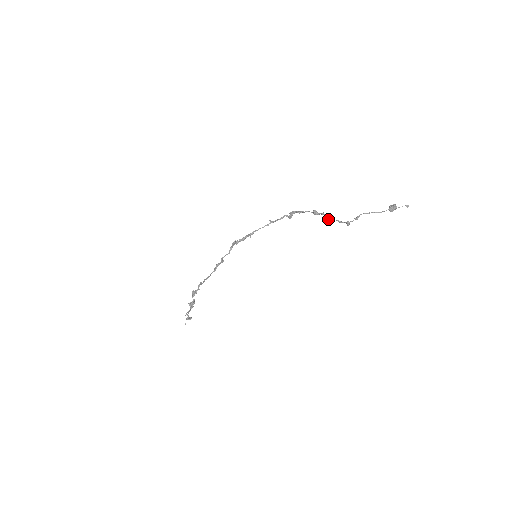
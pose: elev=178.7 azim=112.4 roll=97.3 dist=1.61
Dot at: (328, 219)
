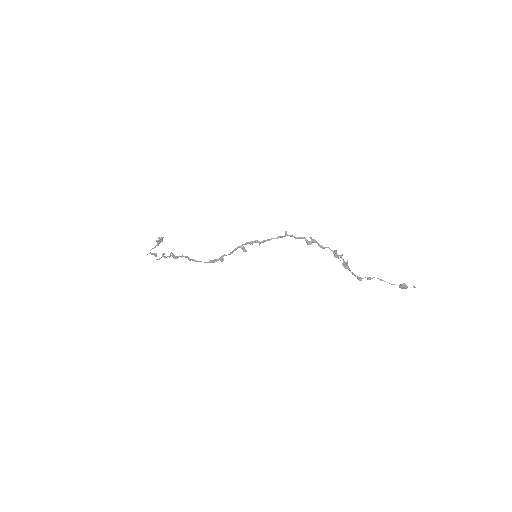
Dot at: (344, 266)
